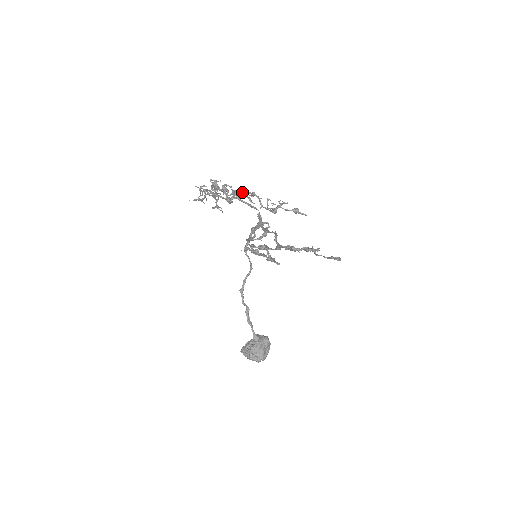
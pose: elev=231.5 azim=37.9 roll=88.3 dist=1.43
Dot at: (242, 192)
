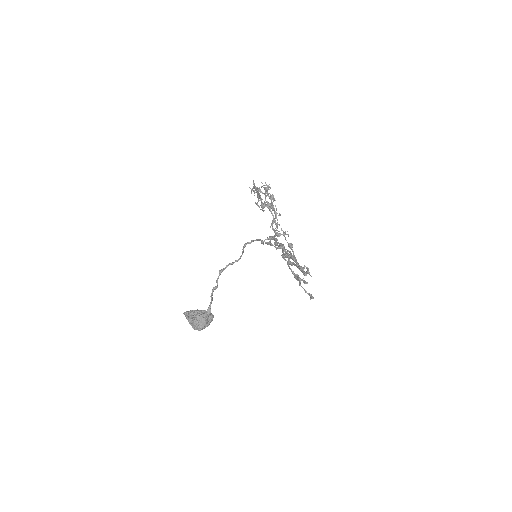
Dot at: occluded
